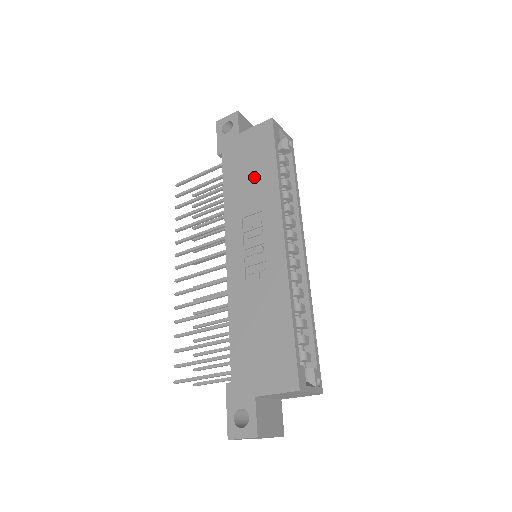
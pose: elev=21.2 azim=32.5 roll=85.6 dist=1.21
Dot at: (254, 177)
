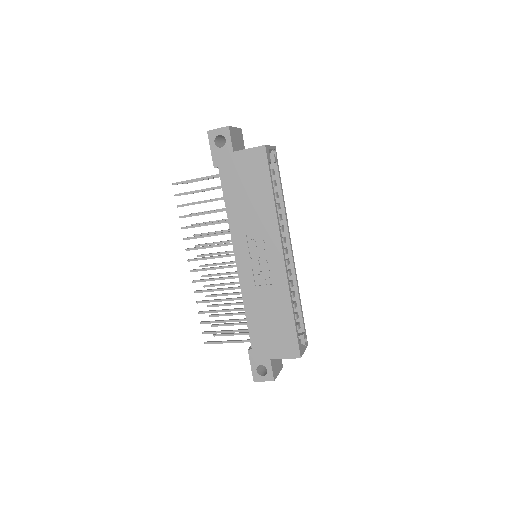
Dot at: (253, 200)
